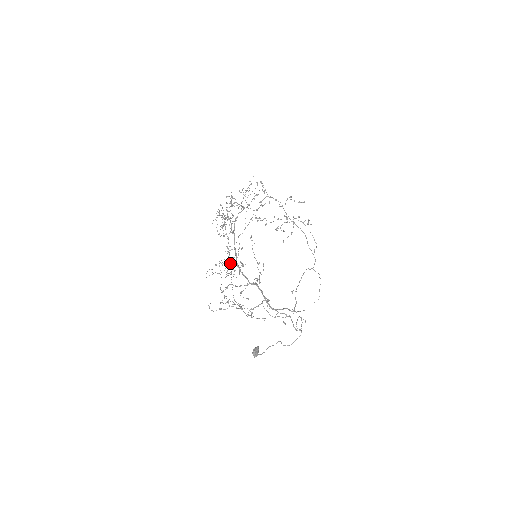
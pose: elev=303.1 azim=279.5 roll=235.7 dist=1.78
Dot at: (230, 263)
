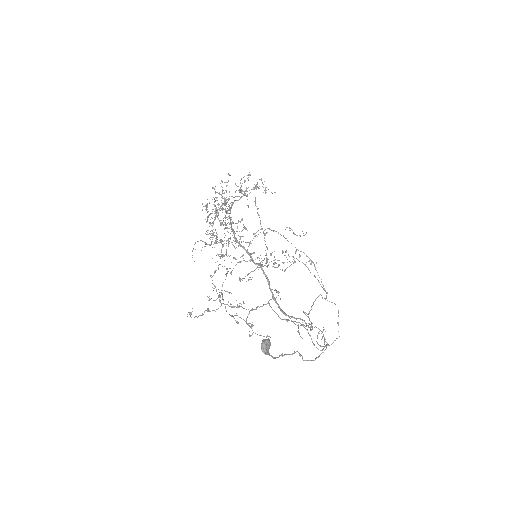
Dot at: occluded
